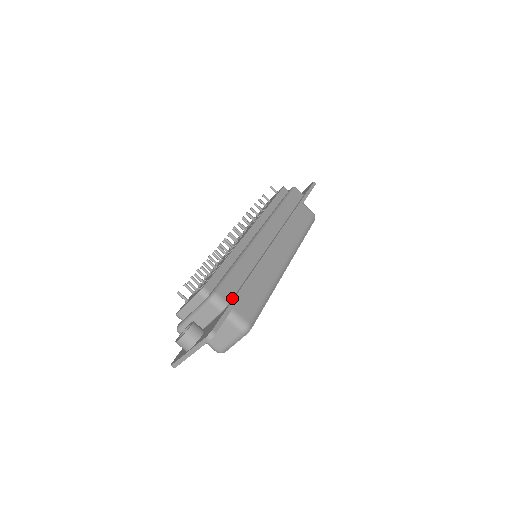
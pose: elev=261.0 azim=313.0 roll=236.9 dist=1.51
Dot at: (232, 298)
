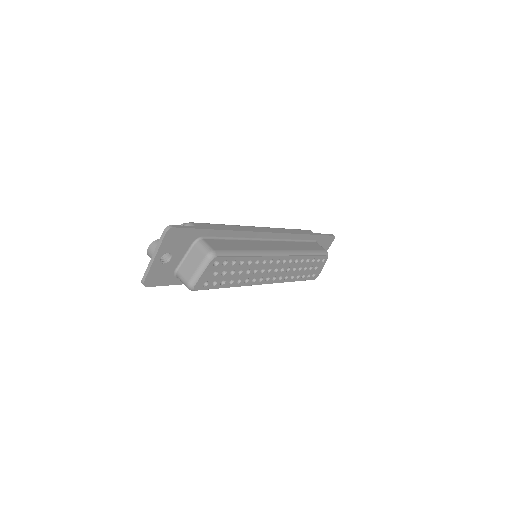
Dot at: occluded
